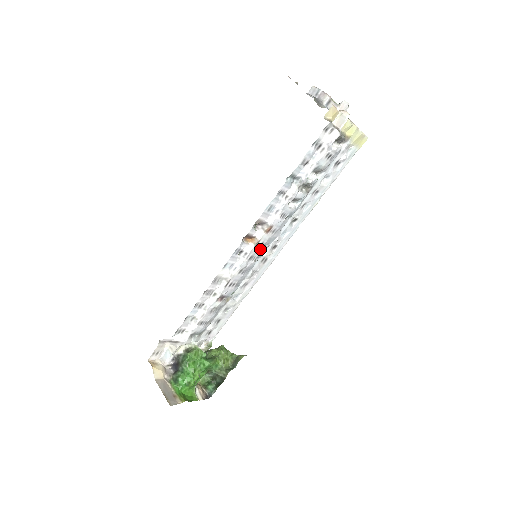
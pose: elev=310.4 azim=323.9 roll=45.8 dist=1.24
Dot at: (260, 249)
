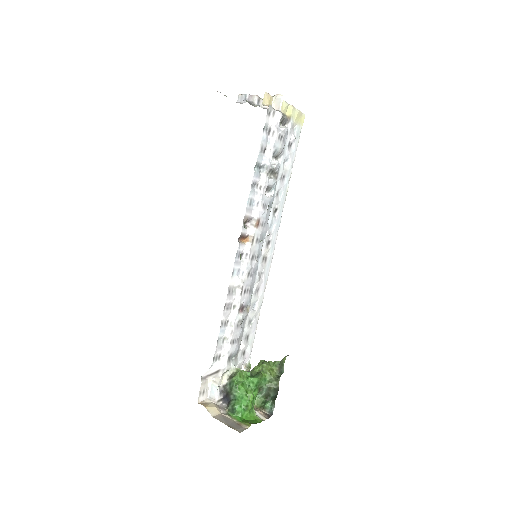
Dot at: (257, 246)
